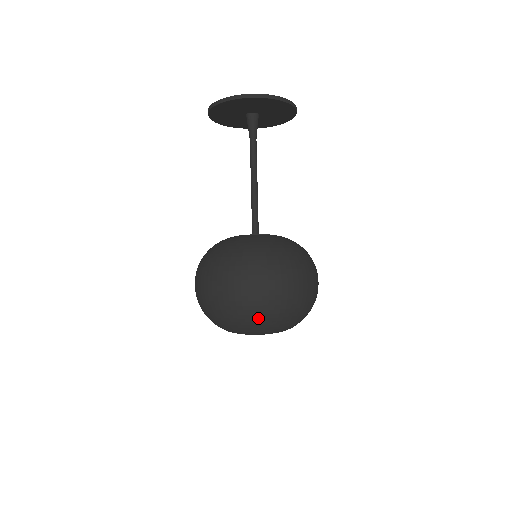
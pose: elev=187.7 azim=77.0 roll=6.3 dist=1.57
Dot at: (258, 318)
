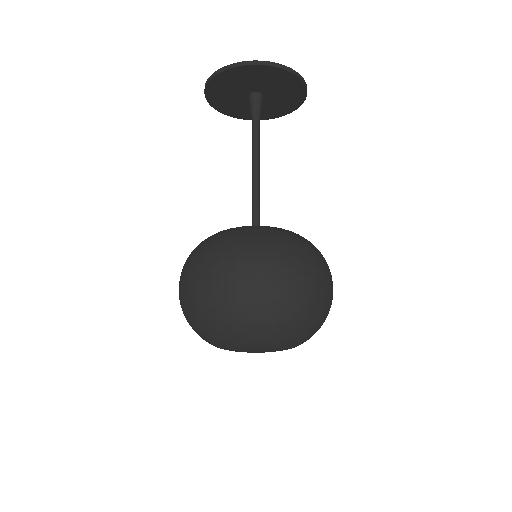
Dot at: (272, 323)
